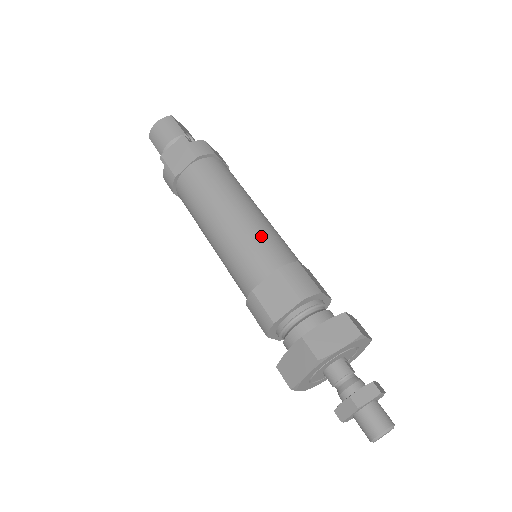
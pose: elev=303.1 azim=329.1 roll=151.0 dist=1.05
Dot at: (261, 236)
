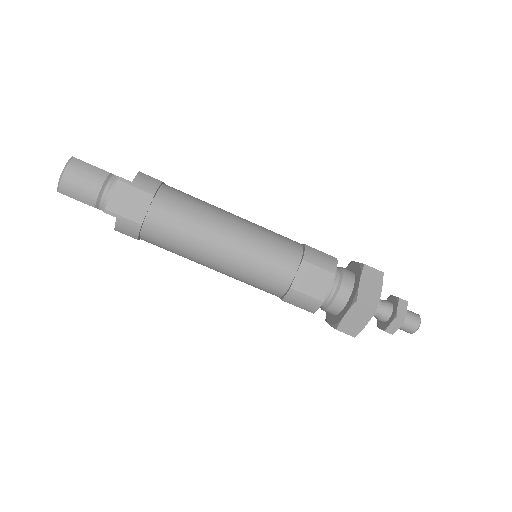
Dot at: (267, 240)
